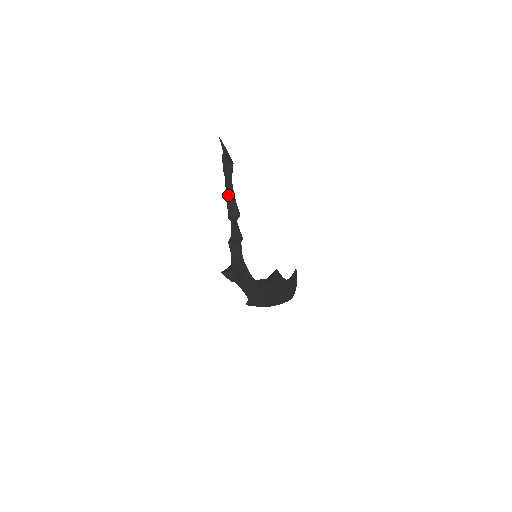
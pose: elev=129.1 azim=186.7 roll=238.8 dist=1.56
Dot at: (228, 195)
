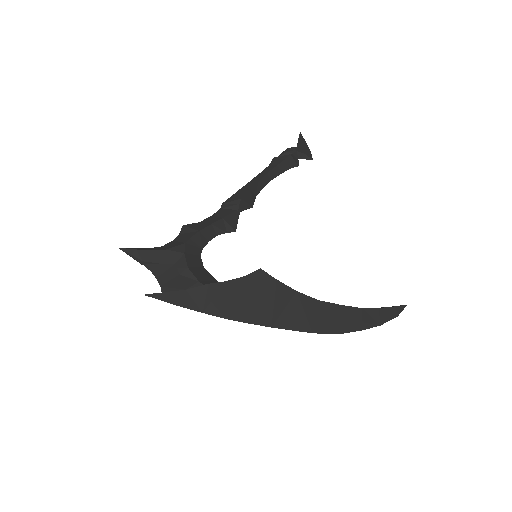
Dot at: (247, 184)
